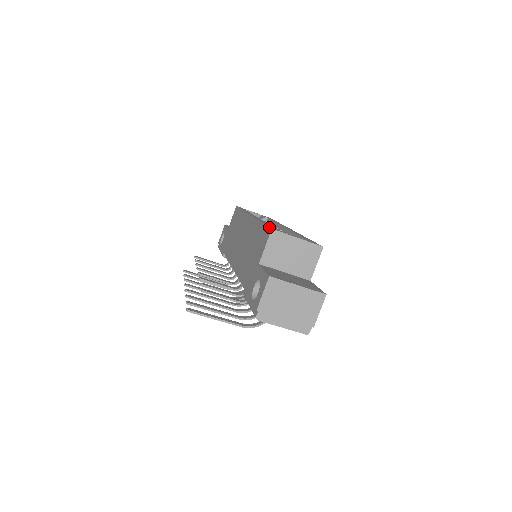
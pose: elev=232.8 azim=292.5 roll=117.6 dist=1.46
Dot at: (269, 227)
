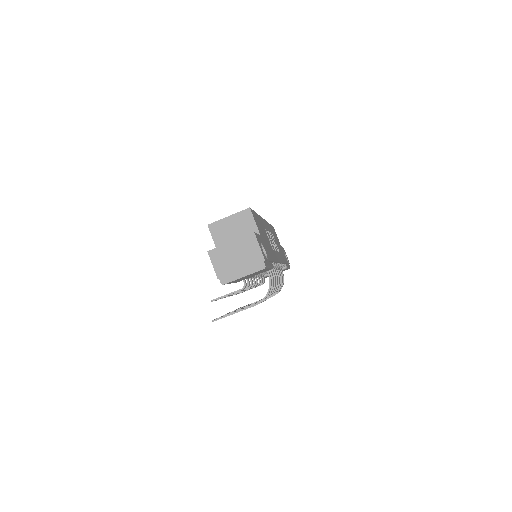
Dot at: occluded
